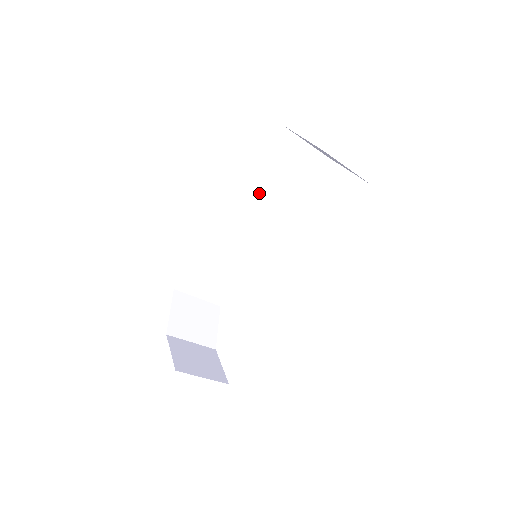
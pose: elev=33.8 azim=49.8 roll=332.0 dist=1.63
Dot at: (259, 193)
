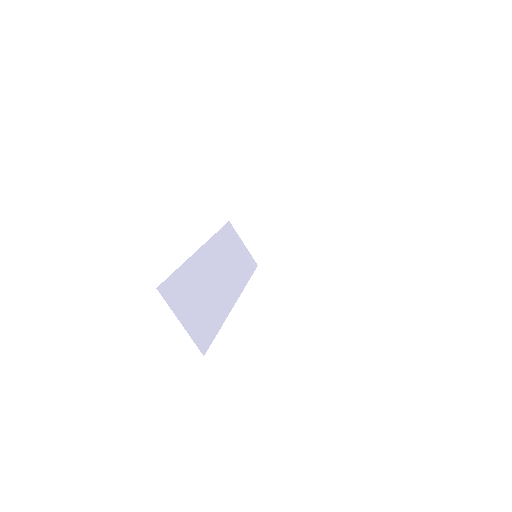
Dot at: (222, 254)
